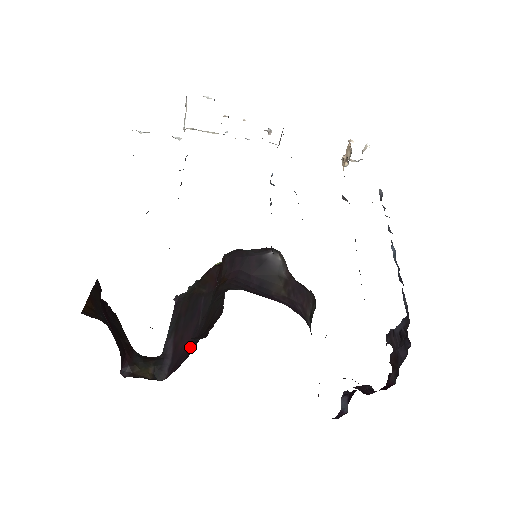
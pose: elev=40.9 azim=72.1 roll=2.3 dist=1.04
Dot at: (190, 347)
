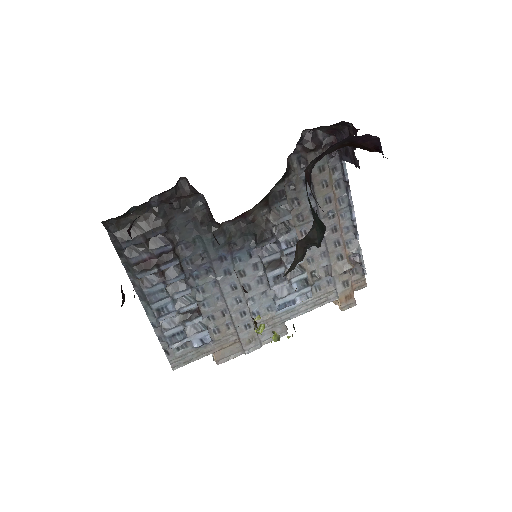
Dot at: occluded
